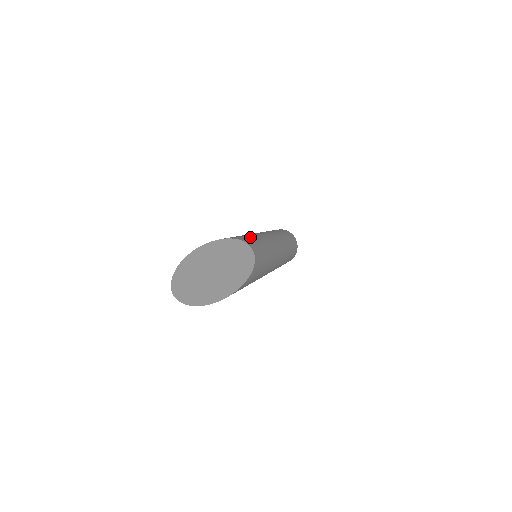
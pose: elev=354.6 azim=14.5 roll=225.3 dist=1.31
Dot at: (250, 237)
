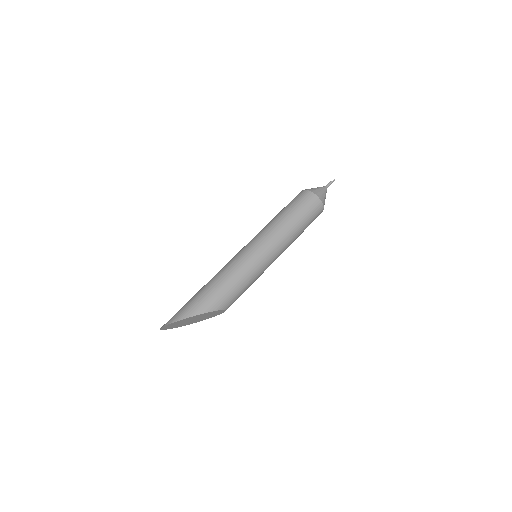
Dot at: (242, 291)
